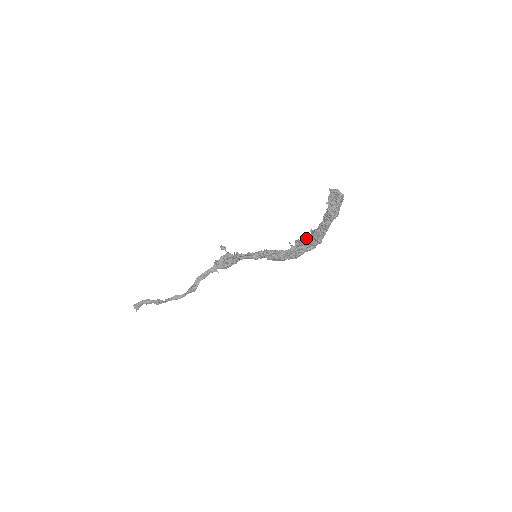
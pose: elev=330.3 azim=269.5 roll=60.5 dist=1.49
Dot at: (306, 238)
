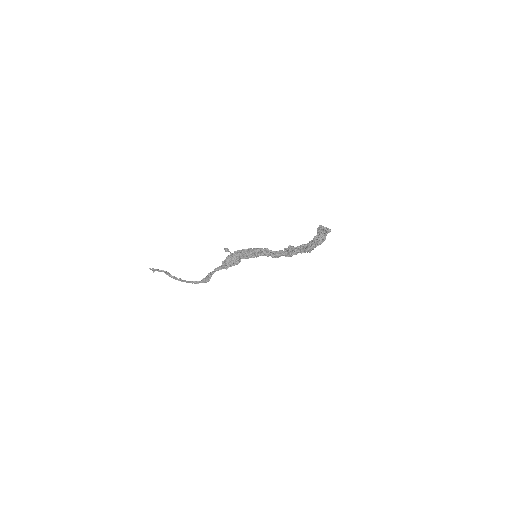
Dot at: (298, 248)
